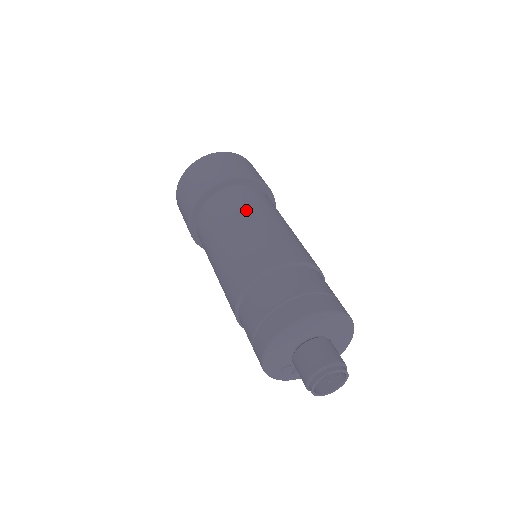
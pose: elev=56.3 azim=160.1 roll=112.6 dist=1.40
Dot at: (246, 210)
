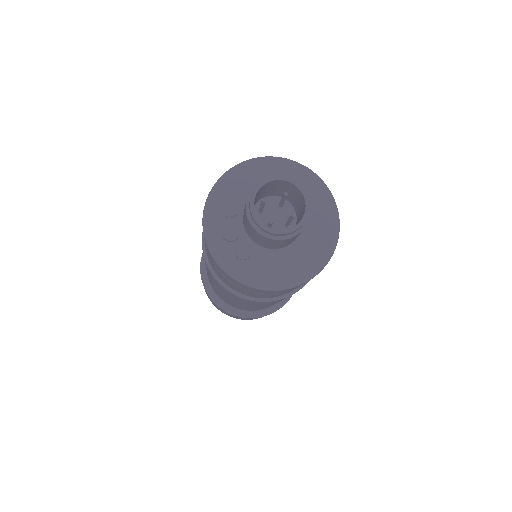
Dot at: occluded
